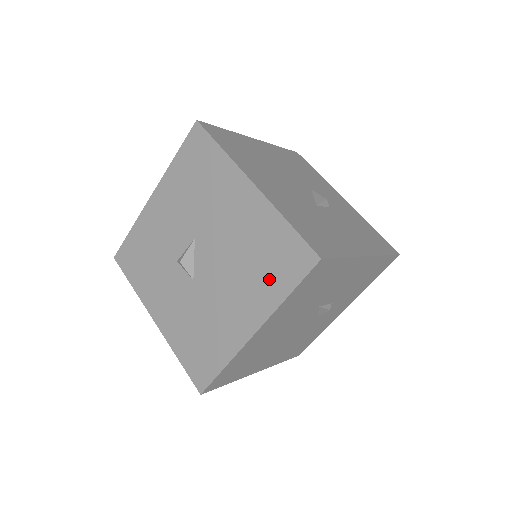
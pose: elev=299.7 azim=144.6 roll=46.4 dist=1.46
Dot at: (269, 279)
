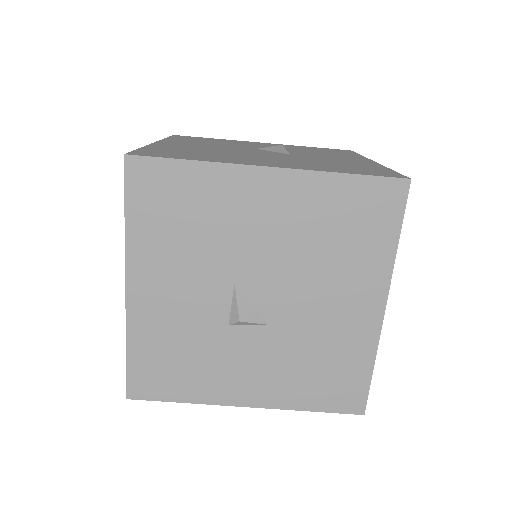
Dot at: (365, 246)
